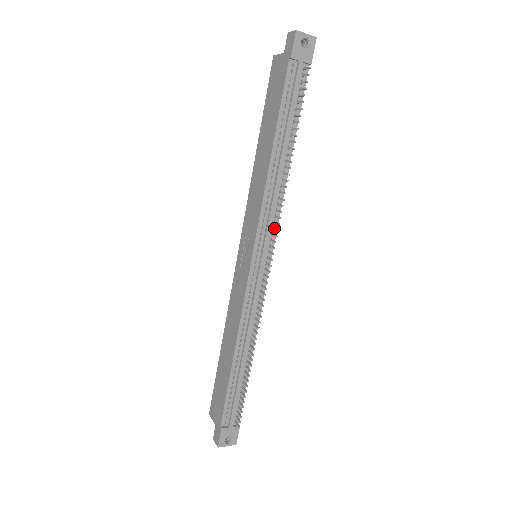
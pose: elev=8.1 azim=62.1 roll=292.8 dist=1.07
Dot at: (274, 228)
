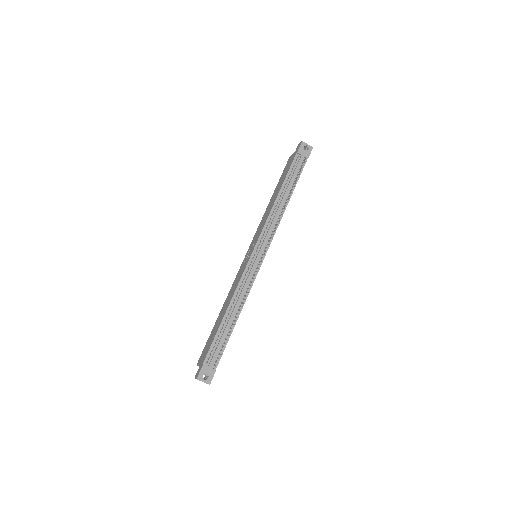
Dot at: (270, 237)
